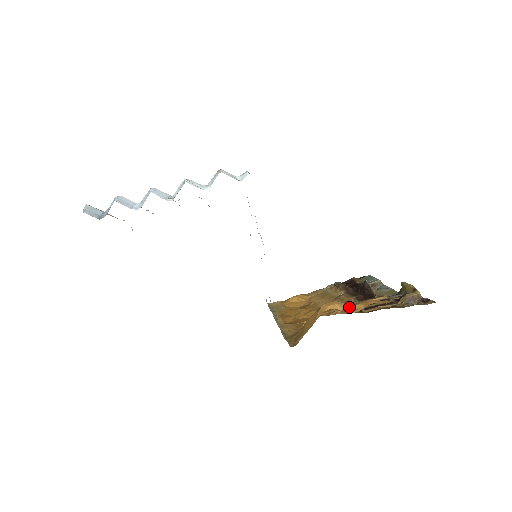
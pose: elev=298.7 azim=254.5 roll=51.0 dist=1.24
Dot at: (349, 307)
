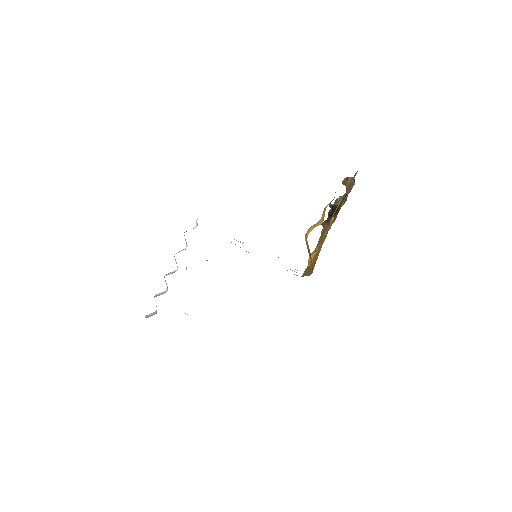
Dot at: (318, 223)
